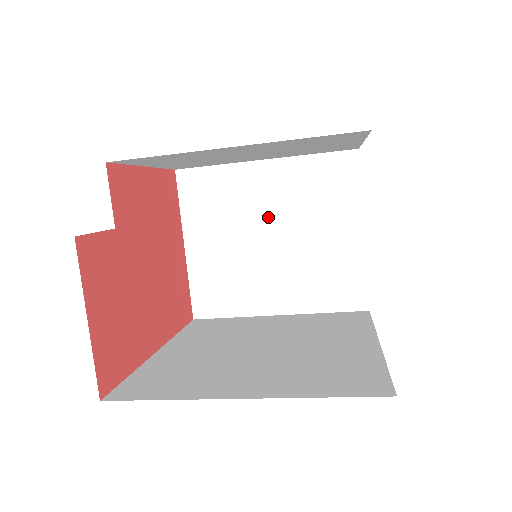
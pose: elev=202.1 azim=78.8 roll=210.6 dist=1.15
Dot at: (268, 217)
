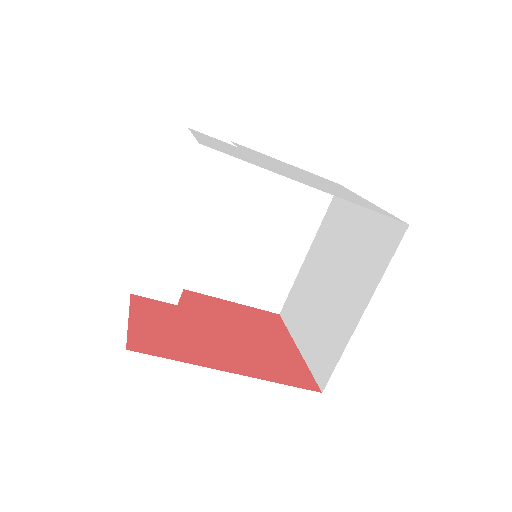
Dot at: (324, 271)
